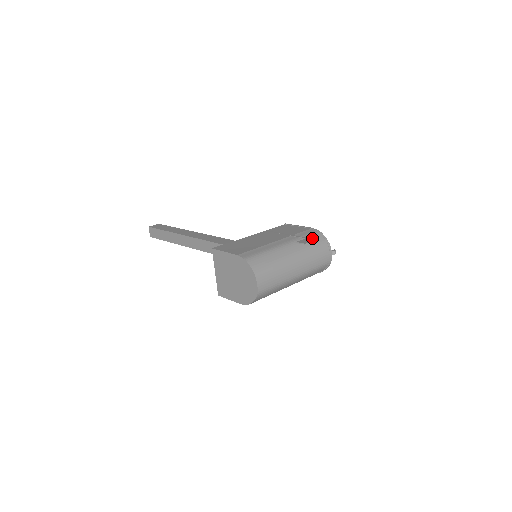
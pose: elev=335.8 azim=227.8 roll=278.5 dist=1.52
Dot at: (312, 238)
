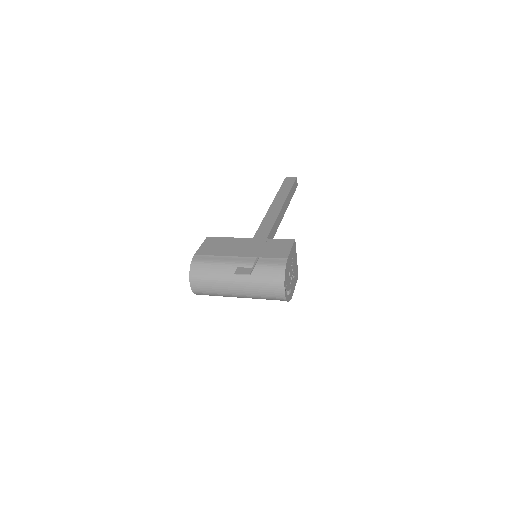
Dot at: (269, 269)
